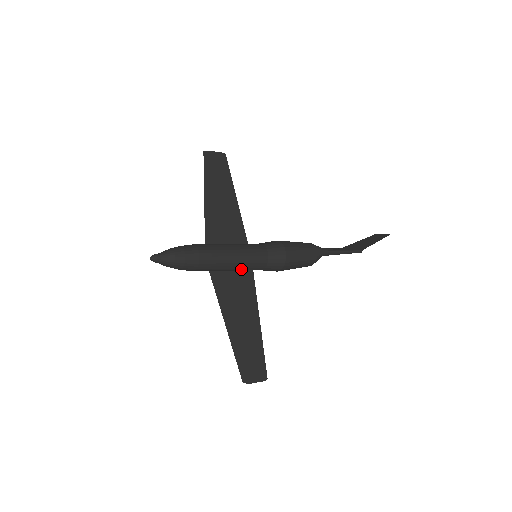
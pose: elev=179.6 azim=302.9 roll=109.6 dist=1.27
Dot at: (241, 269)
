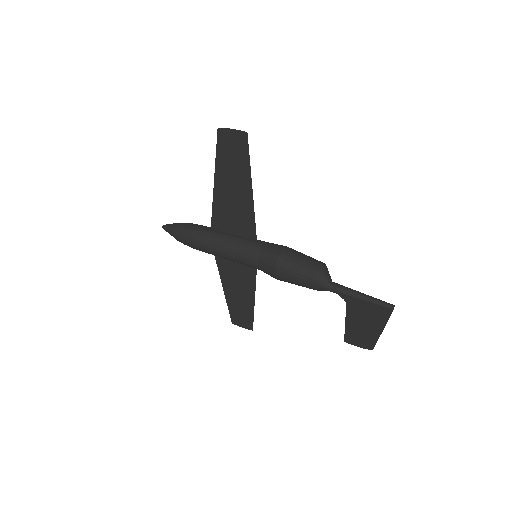
Dot at: occluded
